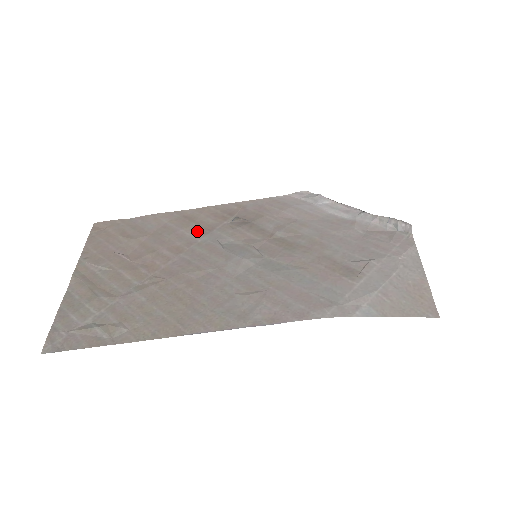
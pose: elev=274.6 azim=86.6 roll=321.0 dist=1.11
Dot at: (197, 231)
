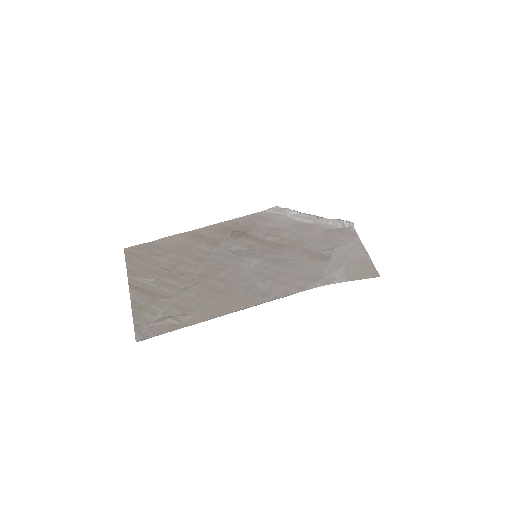
Dot at: (209, 244)
